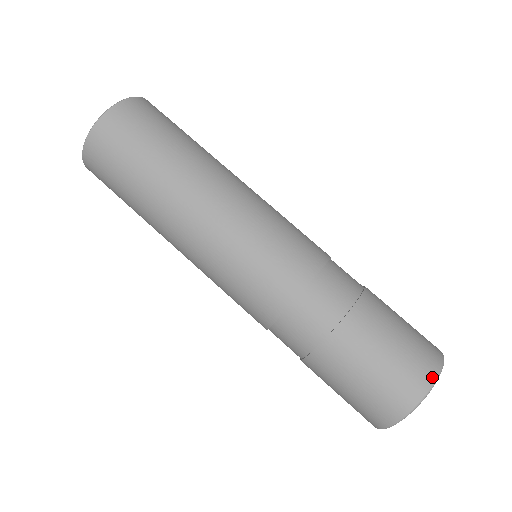
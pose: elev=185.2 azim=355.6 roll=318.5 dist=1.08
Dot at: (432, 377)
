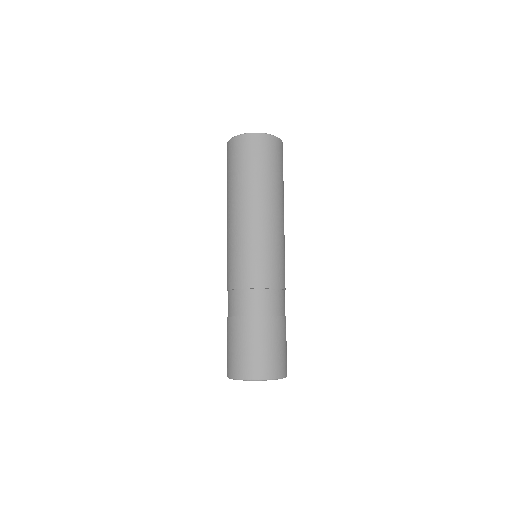
Dot at: (239, 376)
